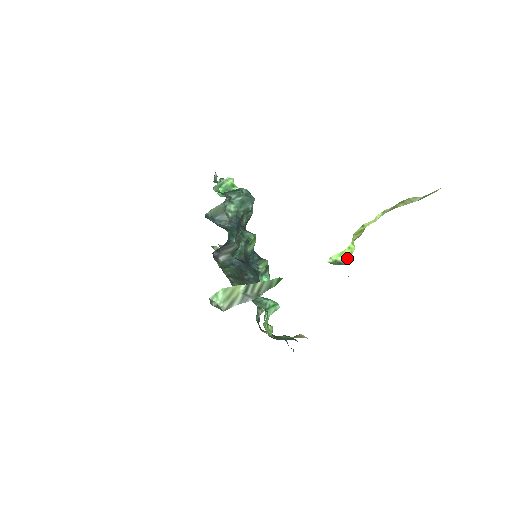
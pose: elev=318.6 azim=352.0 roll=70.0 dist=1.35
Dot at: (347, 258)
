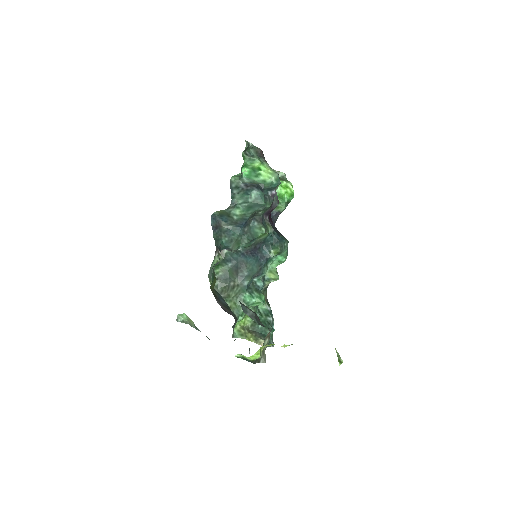
Dot at: (251, 360)
